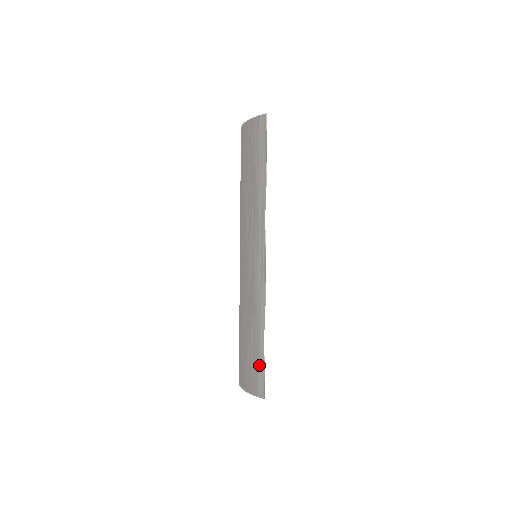
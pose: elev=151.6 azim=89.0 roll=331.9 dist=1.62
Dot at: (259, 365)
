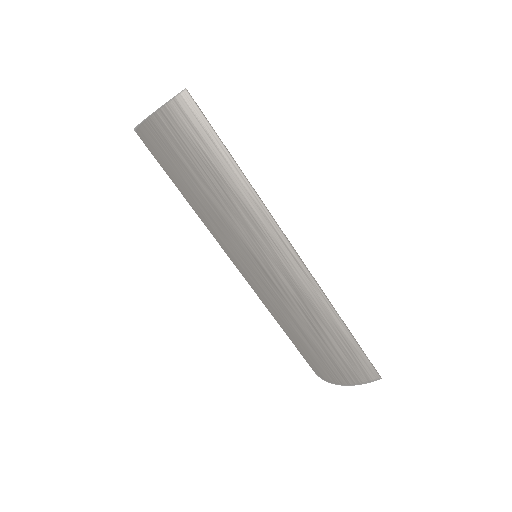
Dot at: (357, 356)
